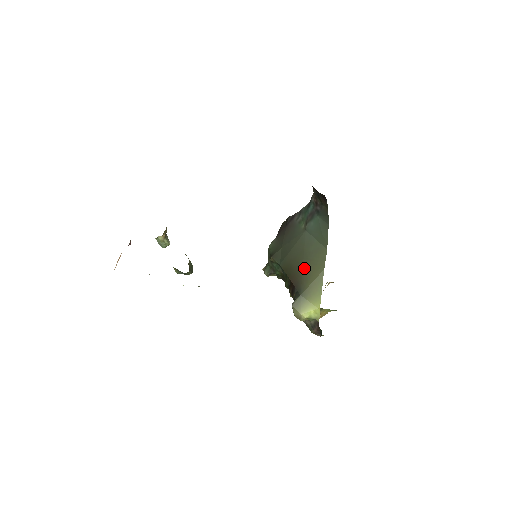
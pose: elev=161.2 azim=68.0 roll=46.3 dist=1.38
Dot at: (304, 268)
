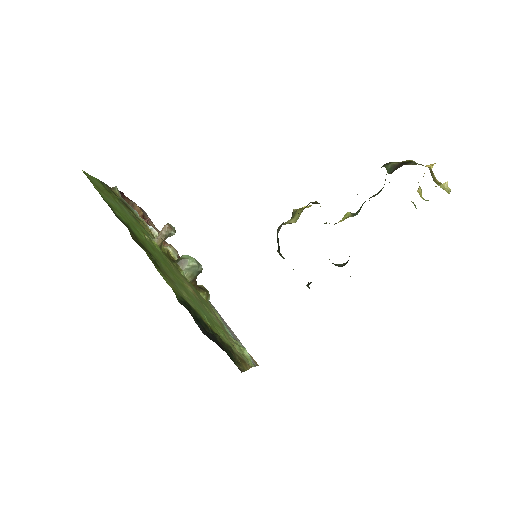
Dot at: occluded
